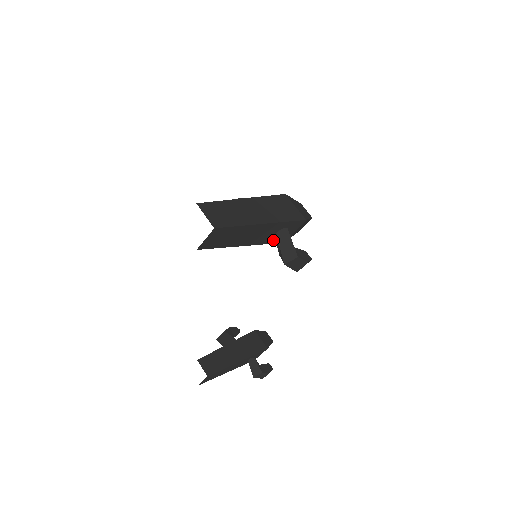
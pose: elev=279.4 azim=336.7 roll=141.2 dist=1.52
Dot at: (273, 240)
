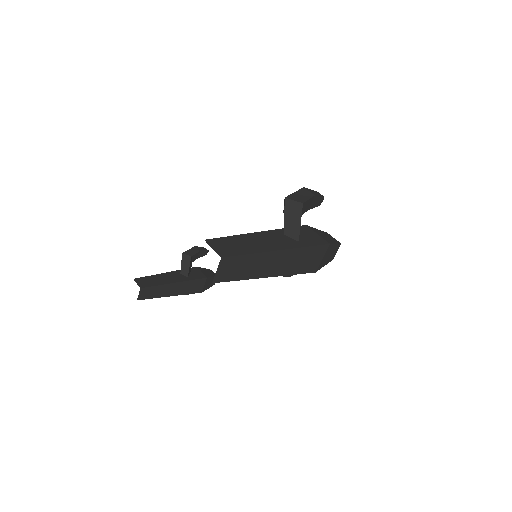
Dot at: occluded
